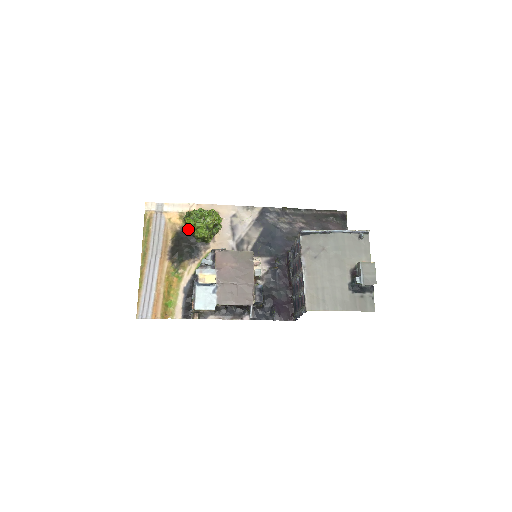
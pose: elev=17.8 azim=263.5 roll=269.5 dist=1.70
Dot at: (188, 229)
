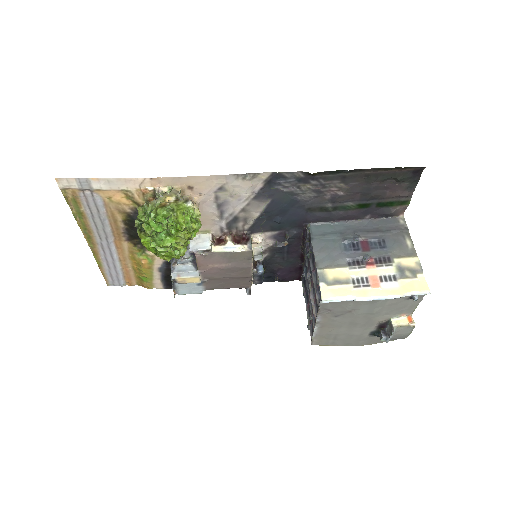
Dot at: occluded
